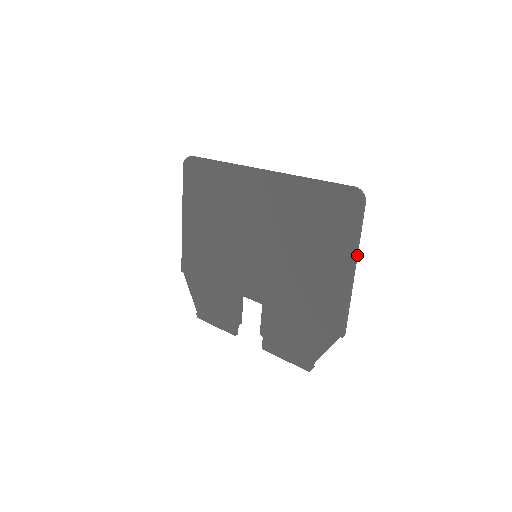
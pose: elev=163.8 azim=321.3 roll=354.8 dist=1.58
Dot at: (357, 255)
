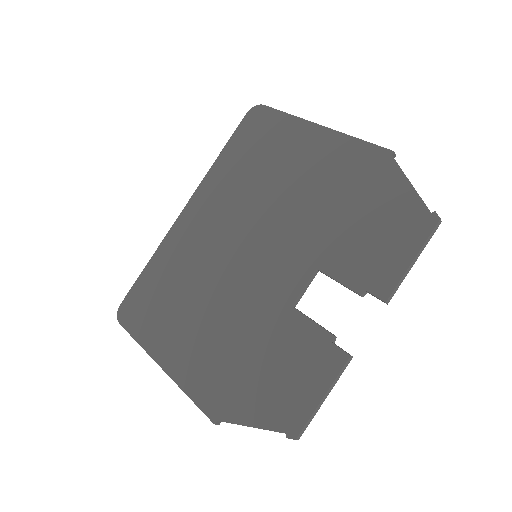
Dot at: occluded
